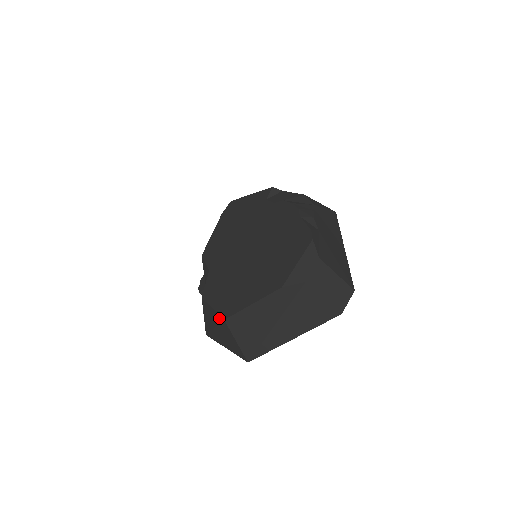
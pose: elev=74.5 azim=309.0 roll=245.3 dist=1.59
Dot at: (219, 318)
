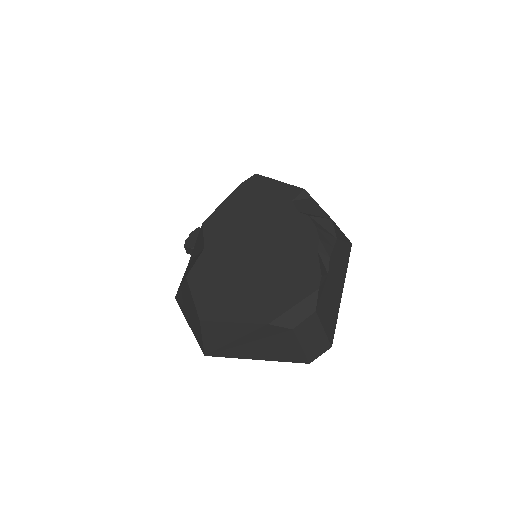
Dot at: (195, 312)
